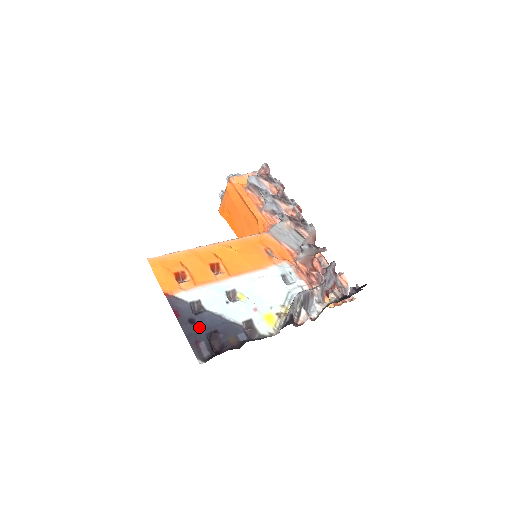
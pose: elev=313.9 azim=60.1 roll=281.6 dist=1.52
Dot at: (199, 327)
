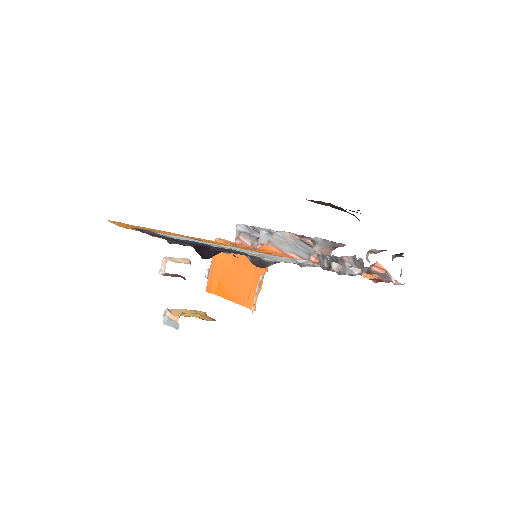
Dot at: (177, 240)
